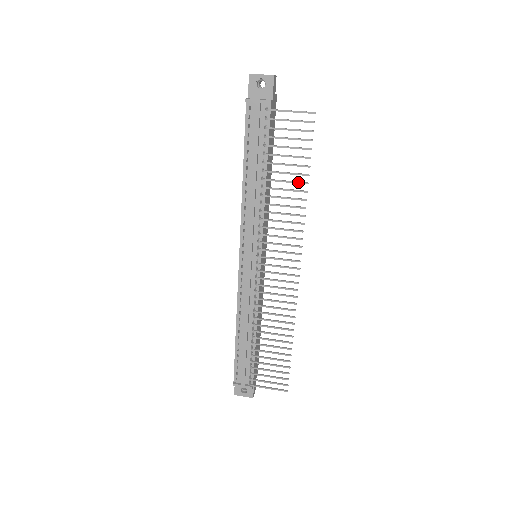
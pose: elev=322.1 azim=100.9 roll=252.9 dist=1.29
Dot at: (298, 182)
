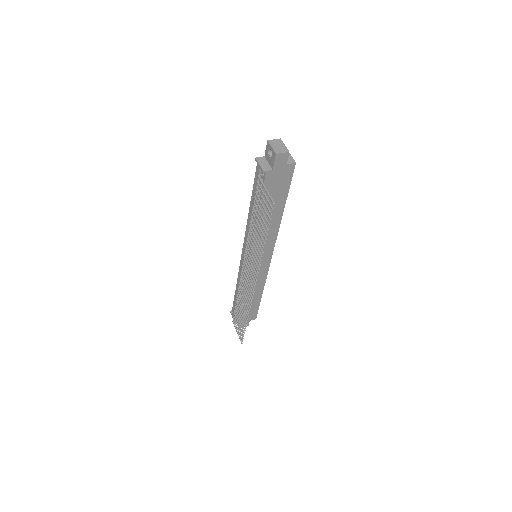
Dot at: (261, 238)
